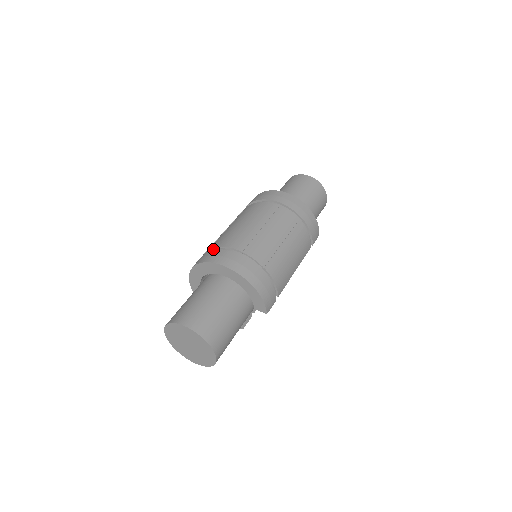
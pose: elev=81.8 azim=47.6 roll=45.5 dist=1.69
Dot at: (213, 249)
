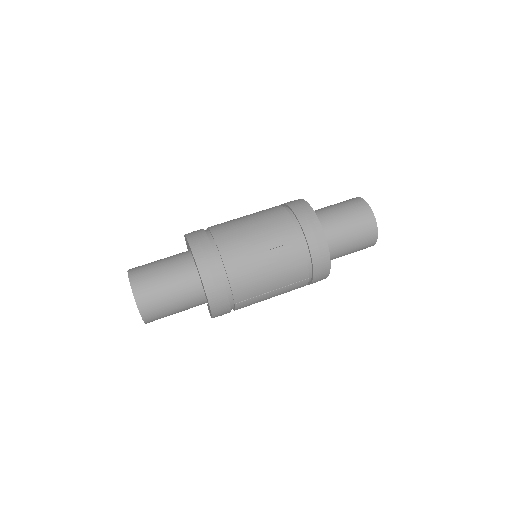
Dot at: (218, 249)
